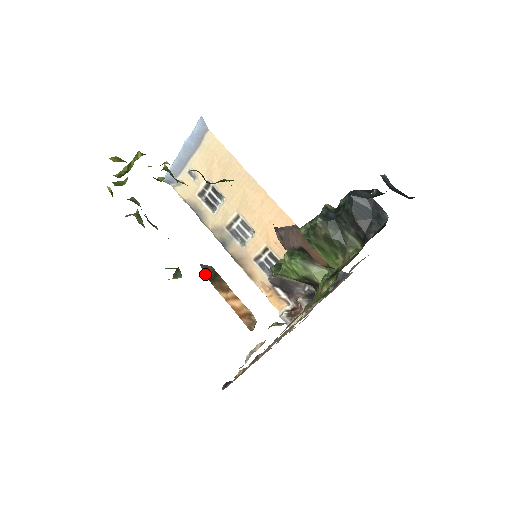
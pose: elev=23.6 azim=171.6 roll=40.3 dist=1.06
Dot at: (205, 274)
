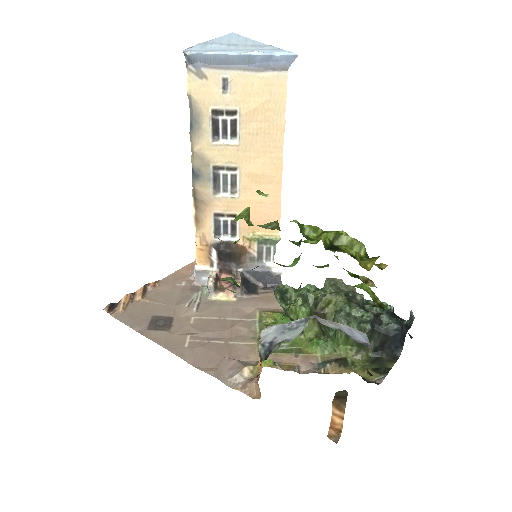
Dot at: (337, 392)
